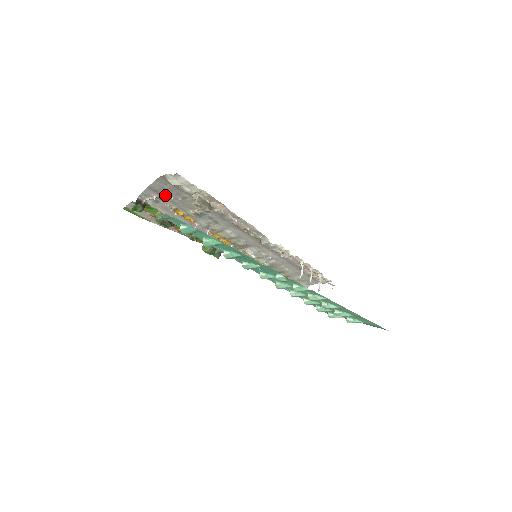
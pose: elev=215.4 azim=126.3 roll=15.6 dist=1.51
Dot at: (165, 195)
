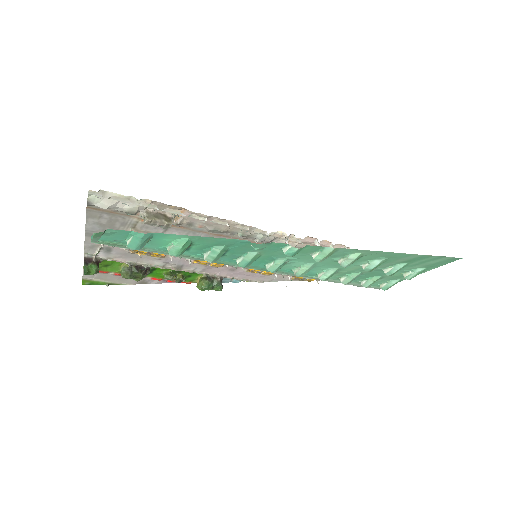
Dot at: occluded
